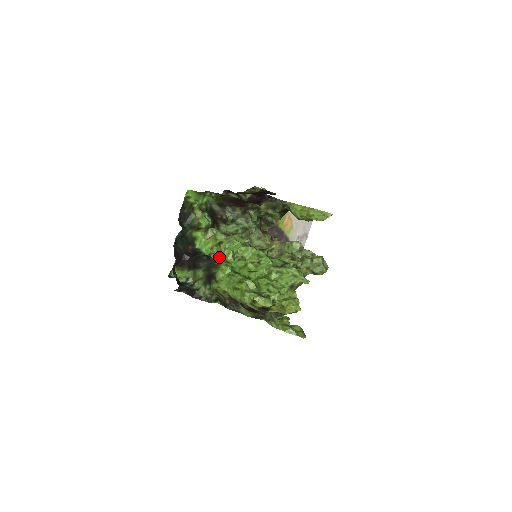
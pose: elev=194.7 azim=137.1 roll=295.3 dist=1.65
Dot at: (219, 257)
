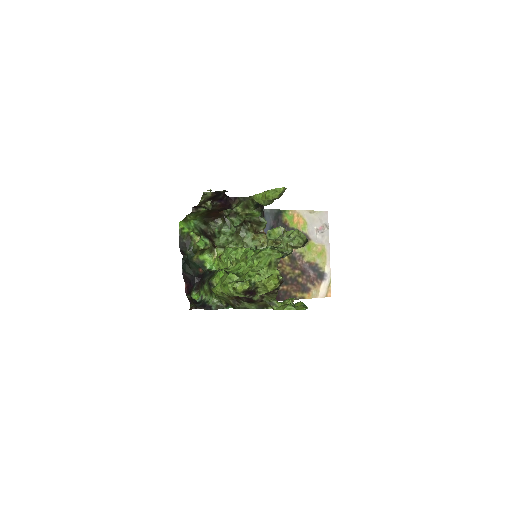
Dot at: occluded
